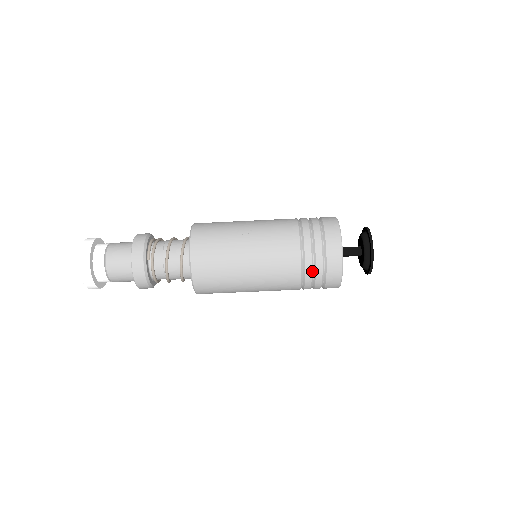
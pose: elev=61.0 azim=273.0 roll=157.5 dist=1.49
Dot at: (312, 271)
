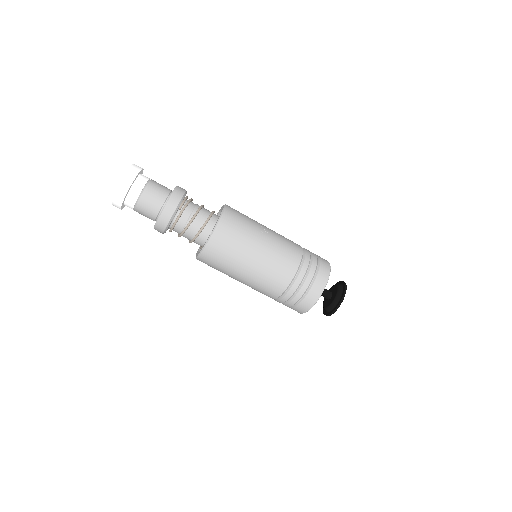
Dot at: (297, 288)
